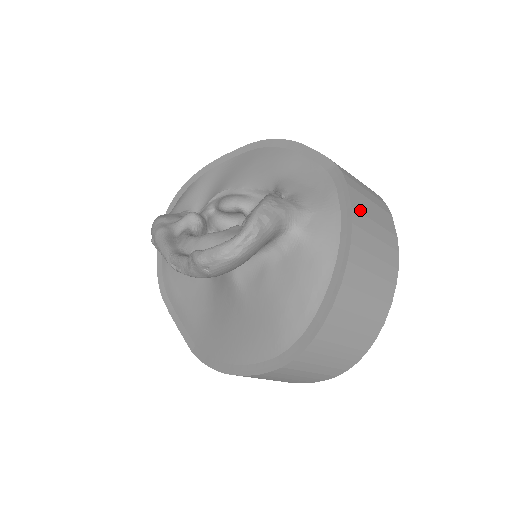
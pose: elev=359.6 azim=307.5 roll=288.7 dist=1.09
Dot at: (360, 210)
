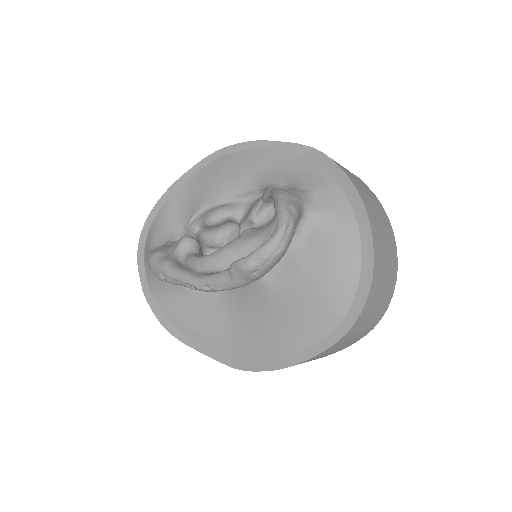
Dot at: (351, 177)
